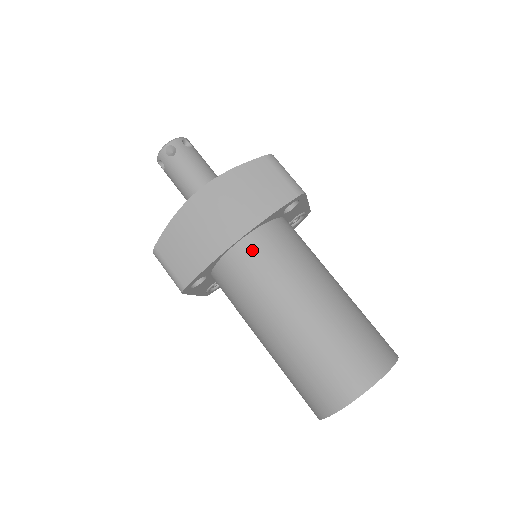
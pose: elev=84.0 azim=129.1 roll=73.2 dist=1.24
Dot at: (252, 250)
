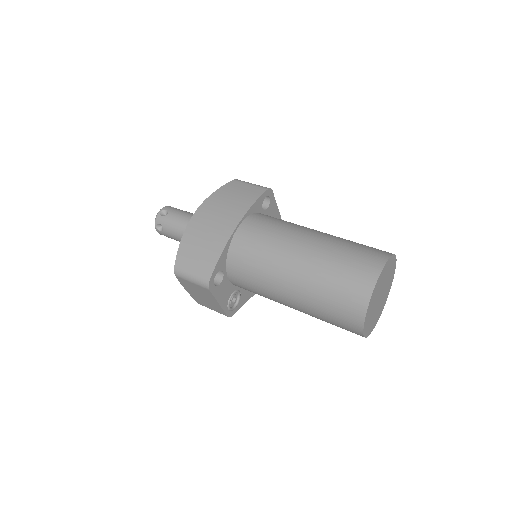
Dot at: (250, 228)
